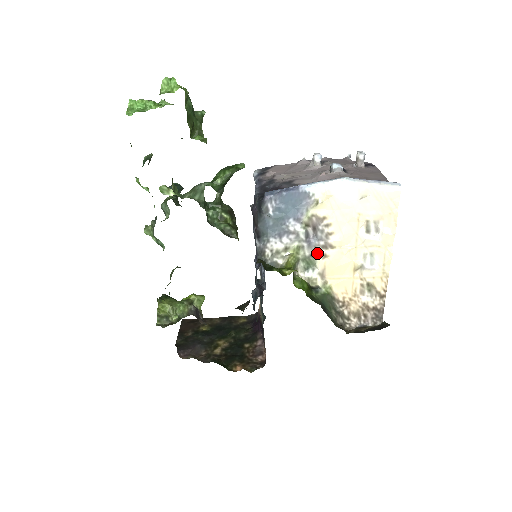
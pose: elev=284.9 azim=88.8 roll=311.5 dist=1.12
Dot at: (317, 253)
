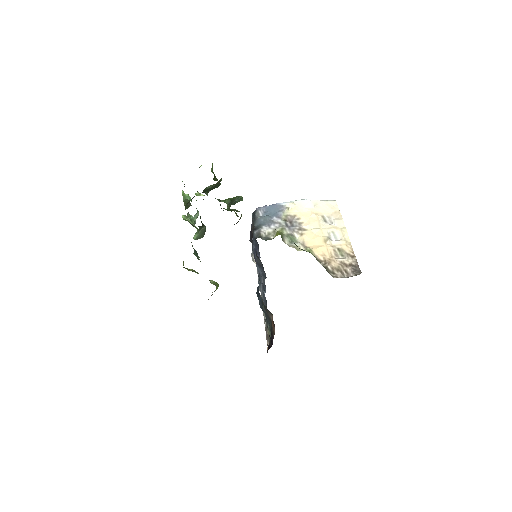
Dot at: (296, 233)
